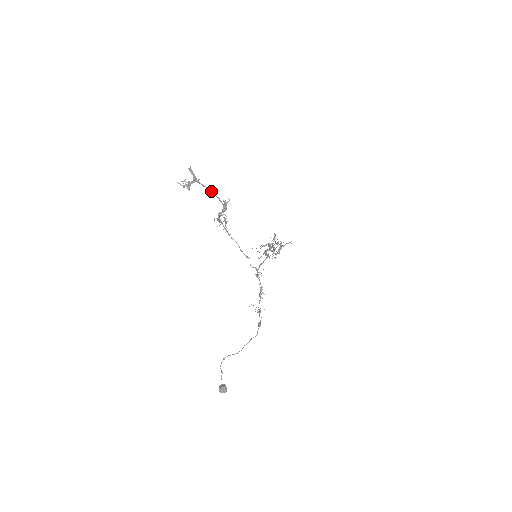
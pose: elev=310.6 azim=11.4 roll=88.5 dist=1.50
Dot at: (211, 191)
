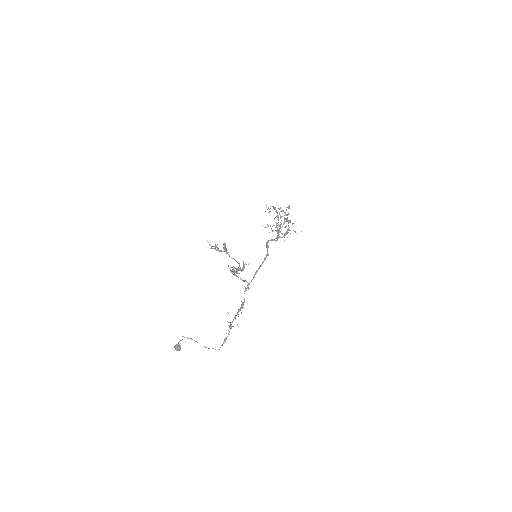
Dot at: (235, 260)
